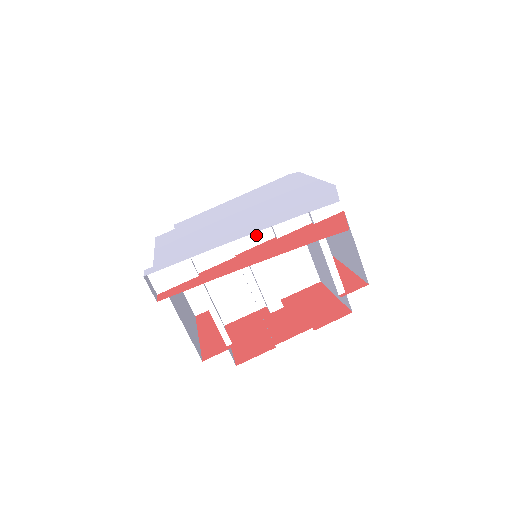
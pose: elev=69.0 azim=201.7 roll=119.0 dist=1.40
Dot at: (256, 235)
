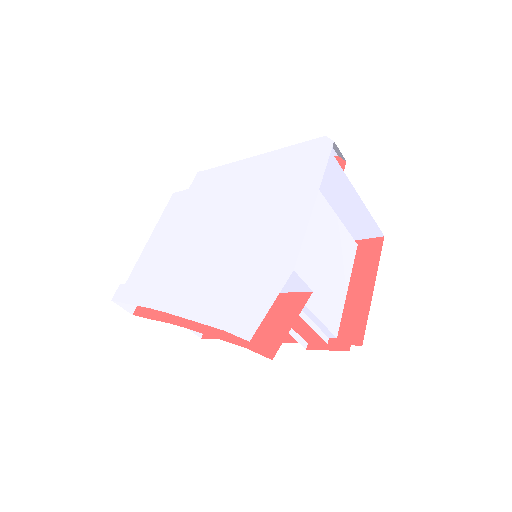
Dot at: occluded
